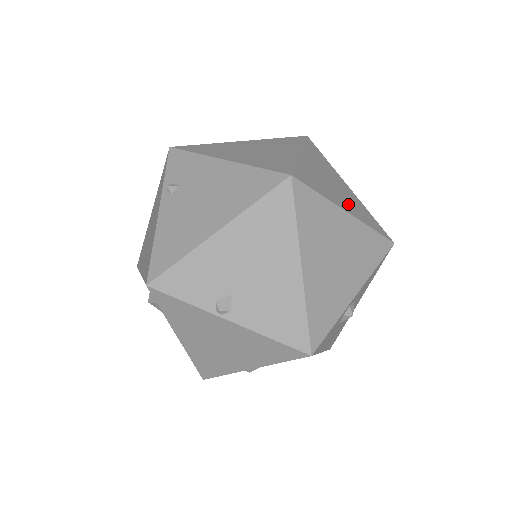
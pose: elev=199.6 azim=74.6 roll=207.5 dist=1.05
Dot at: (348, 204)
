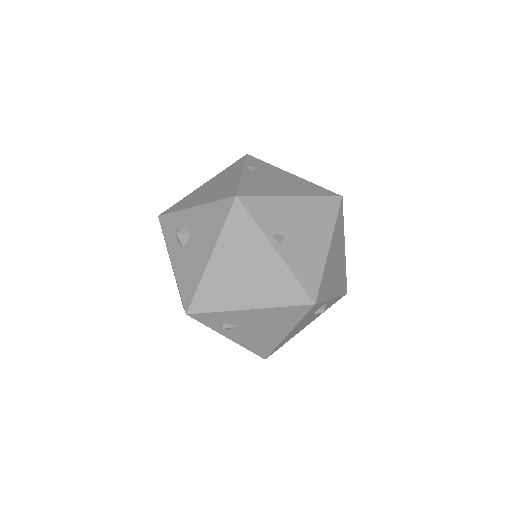
Dot at: occluded
